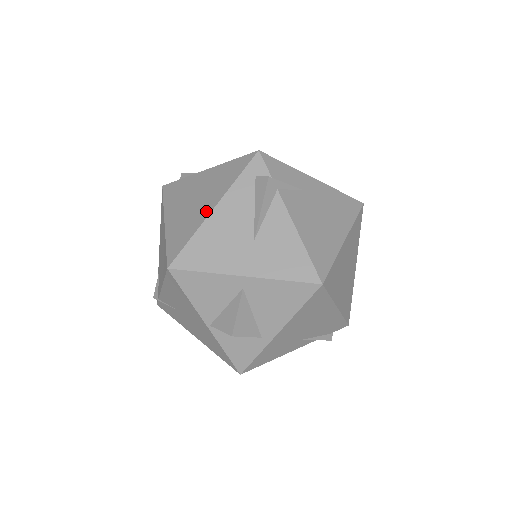
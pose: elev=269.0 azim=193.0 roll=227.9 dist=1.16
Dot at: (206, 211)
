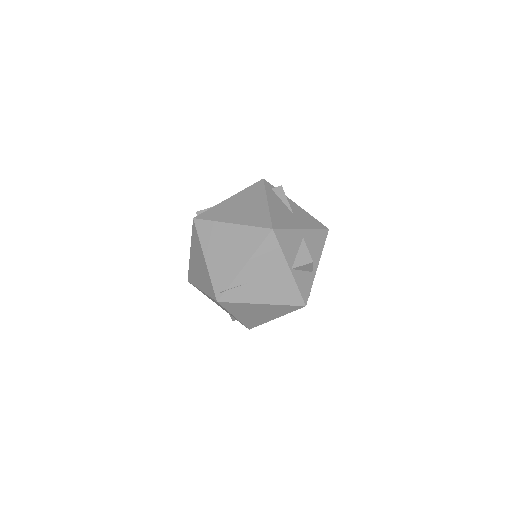
Dot at: (263, 205)
